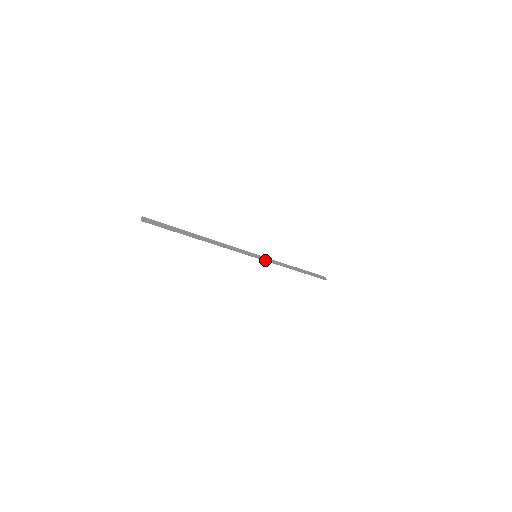
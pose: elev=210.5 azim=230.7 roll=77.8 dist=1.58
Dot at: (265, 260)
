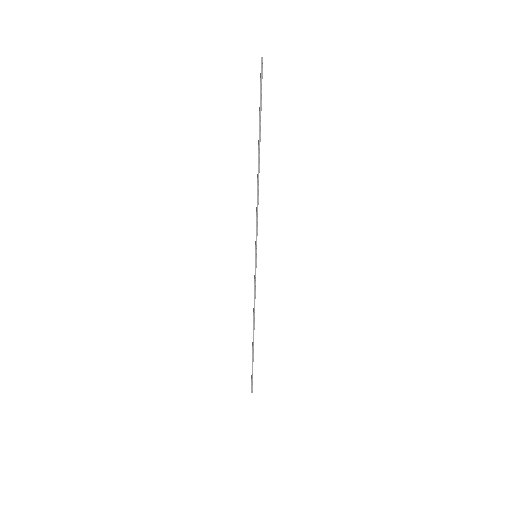
Dot at: (255, 273)
